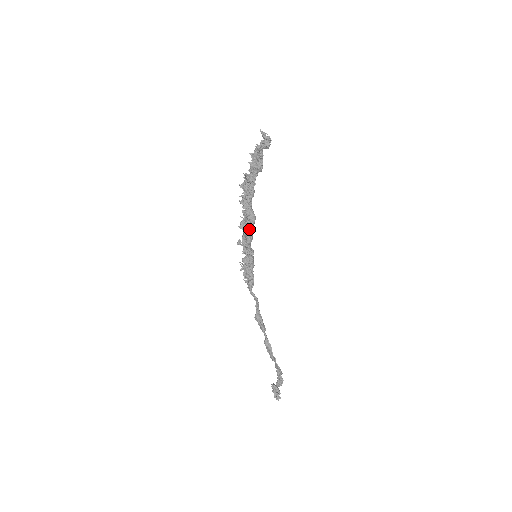
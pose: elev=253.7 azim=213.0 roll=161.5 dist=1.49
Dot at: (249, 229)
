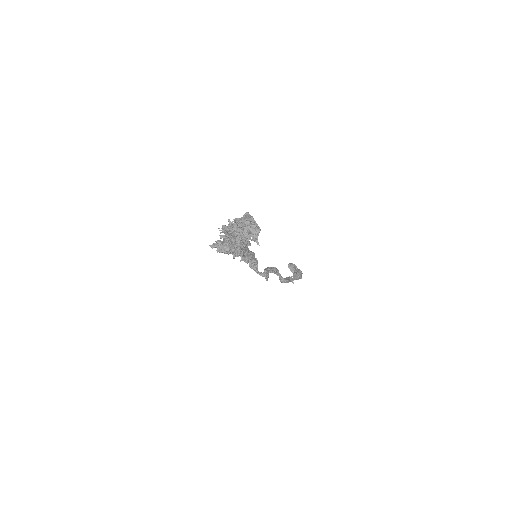
Dot at: occluded
